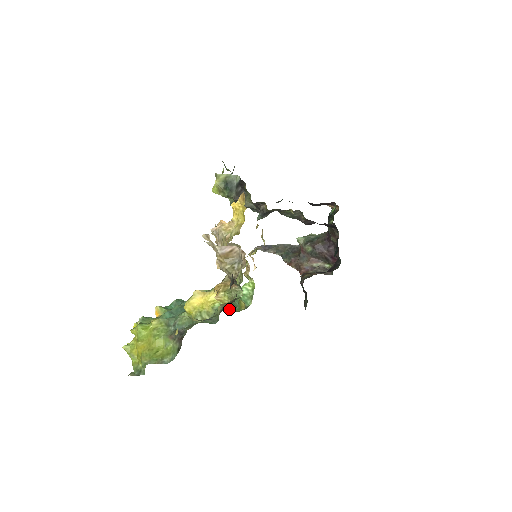
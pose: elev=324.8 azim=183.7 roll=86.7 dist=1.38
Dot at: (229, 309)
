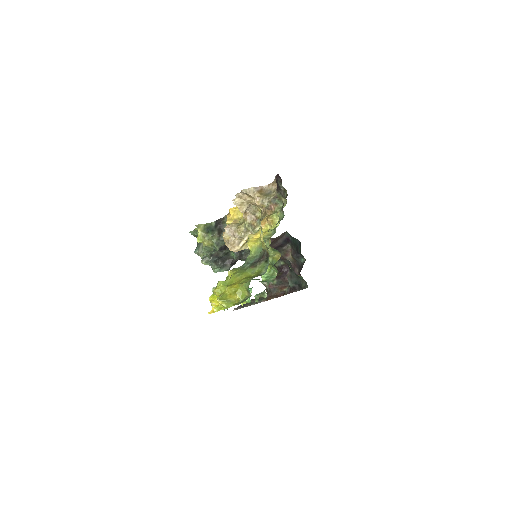
Dot at: occluded
